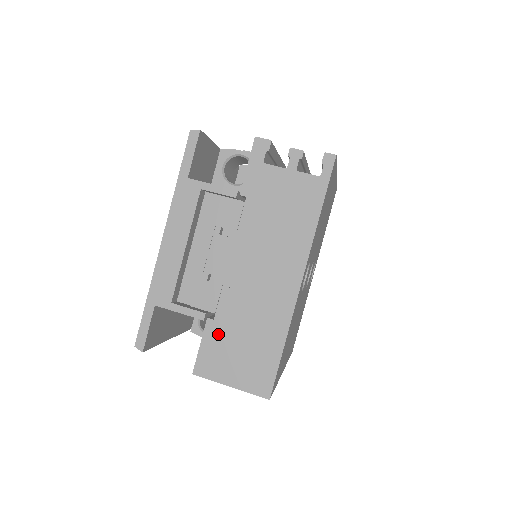
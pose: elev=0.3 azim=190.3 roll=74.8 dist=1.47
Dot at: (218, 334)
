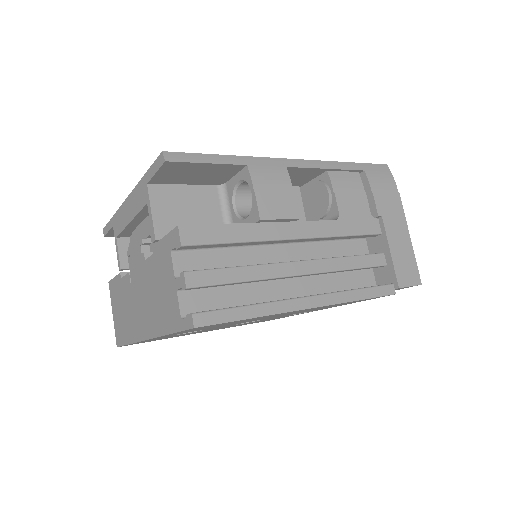
Dot at: (119, 287)
